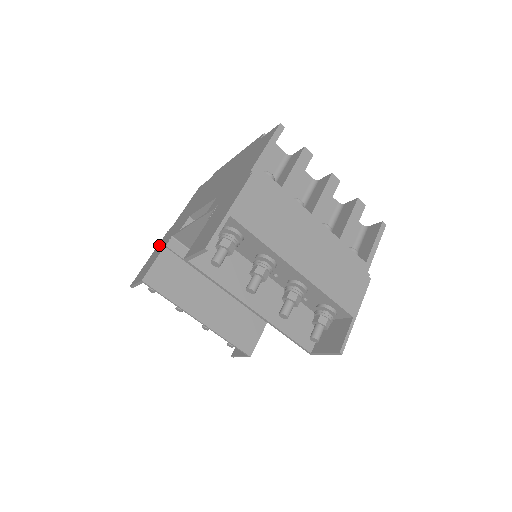
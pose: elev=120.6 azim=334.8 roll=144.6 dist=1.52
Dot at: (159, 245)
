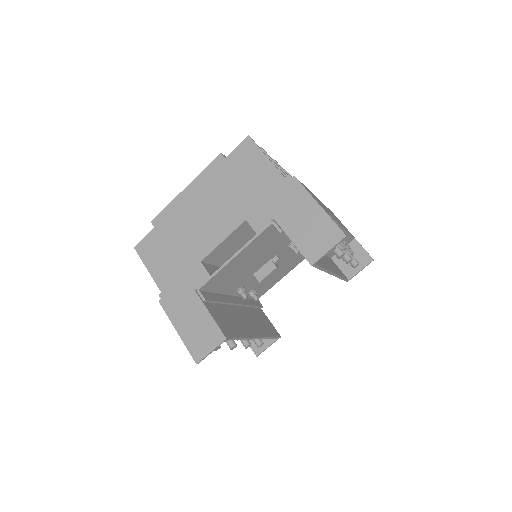
Dot at: (175, 314)
